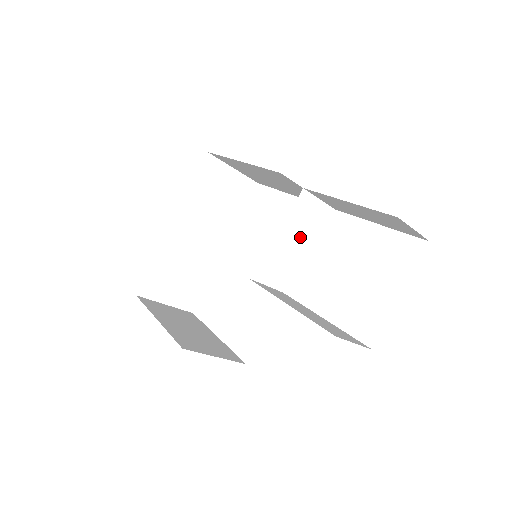
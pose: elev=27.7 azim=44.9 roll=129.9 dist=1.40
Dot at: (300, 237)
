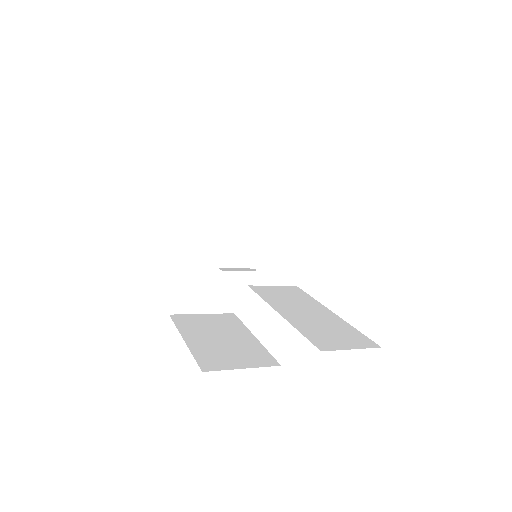
Dot at: (290, 227)
